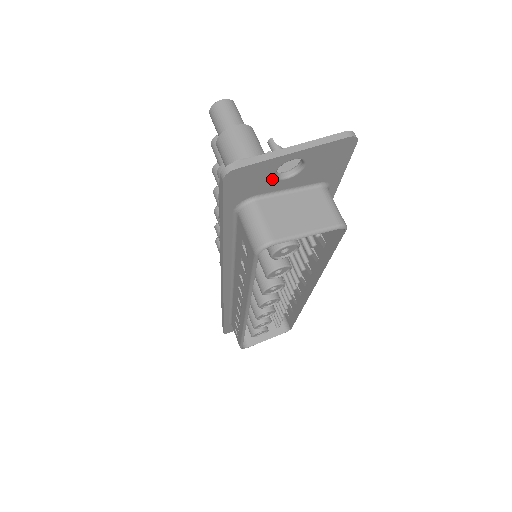
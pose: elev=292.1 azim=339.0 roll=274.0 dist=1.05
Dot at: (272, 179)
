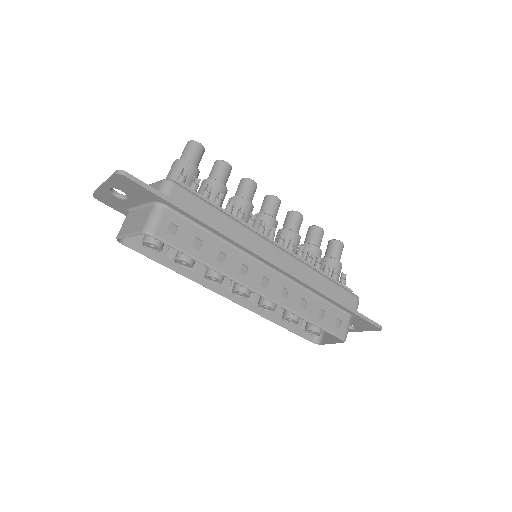
Dot at: (120, 199)
